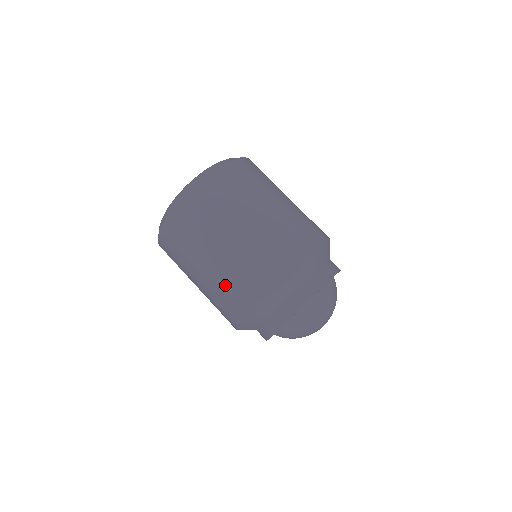
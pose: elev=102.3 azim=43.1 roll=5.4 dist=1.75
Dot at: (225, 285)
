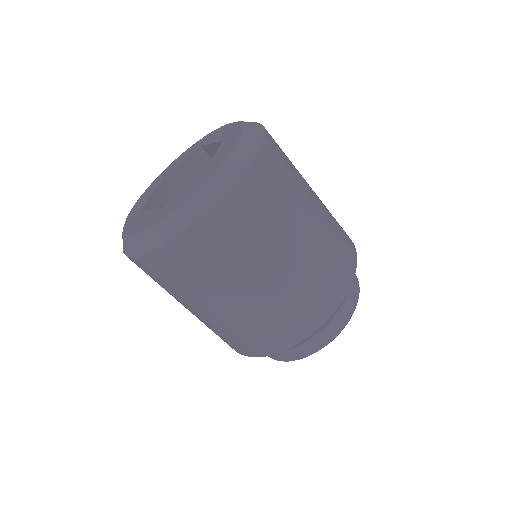
Dot at: occluded
